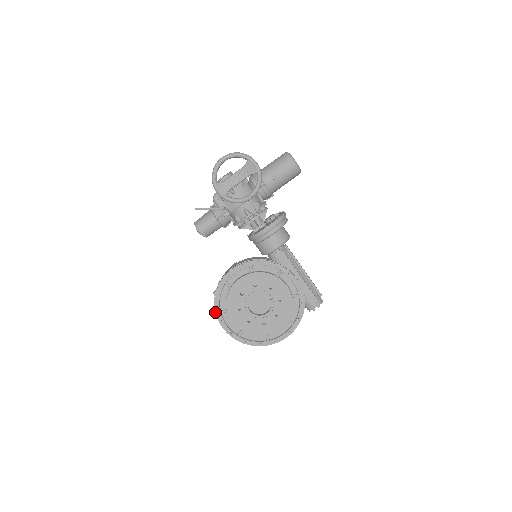
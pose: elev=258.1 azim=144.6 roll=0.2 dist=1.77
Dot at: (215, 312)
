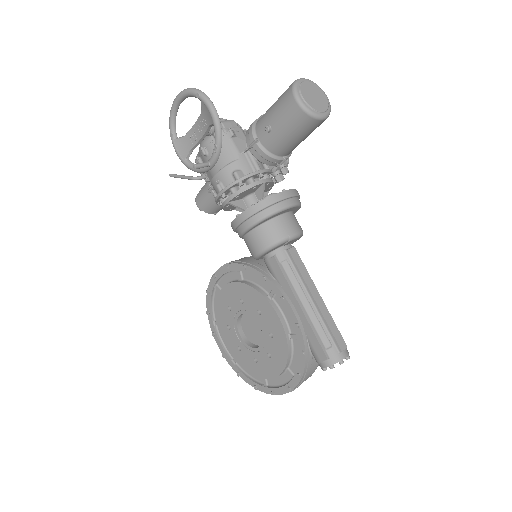
Dot at: occluded
